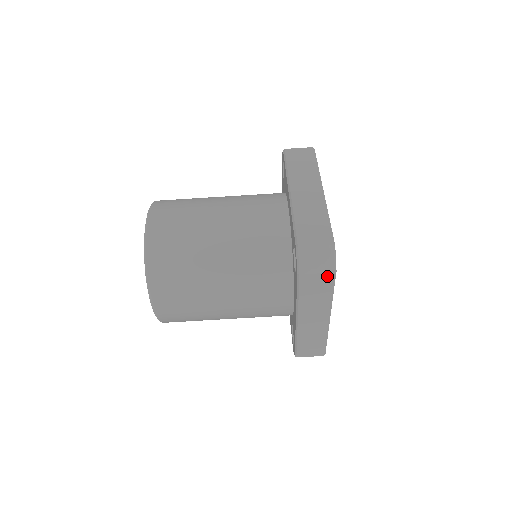
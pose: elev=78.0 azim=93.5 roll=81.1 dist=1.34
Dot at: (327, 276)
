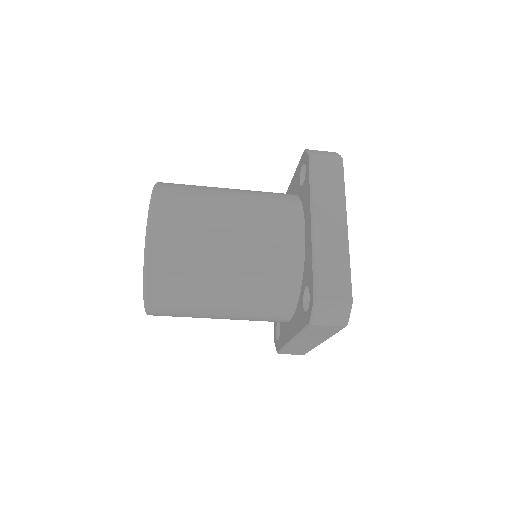
Dot at: (337, 327)
